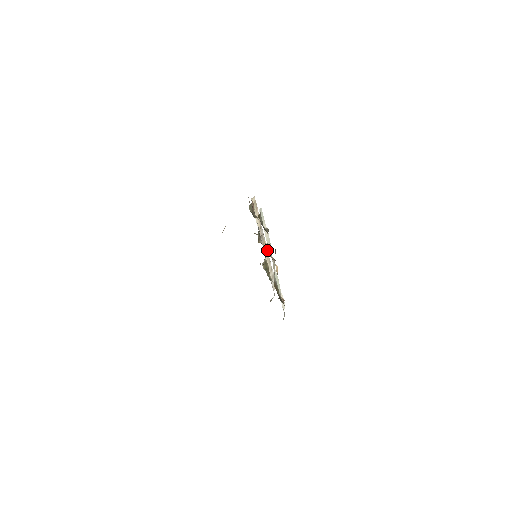
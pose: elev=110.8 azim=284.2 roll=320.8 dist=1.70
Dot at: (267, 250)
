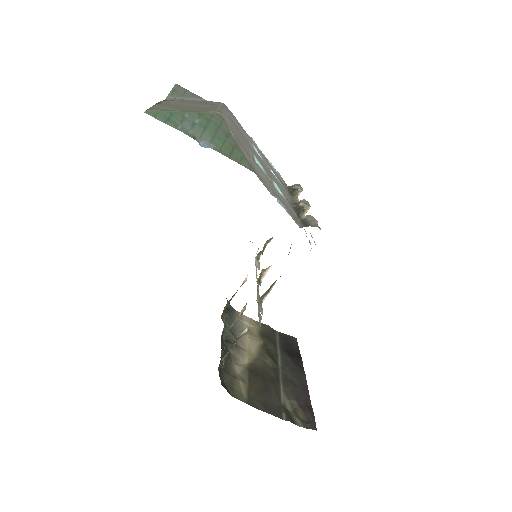
Dot at: occluded
